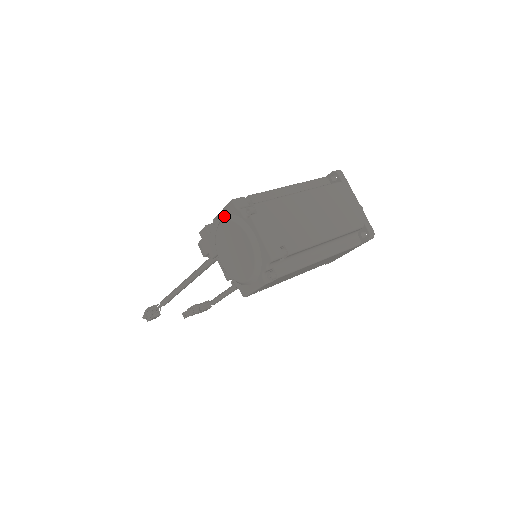
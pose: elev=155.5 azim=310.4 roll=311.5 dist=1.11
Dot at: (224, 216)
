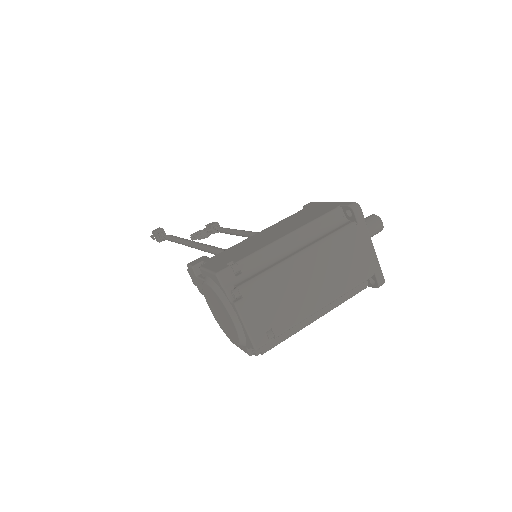
Dot at: (209, 277)
